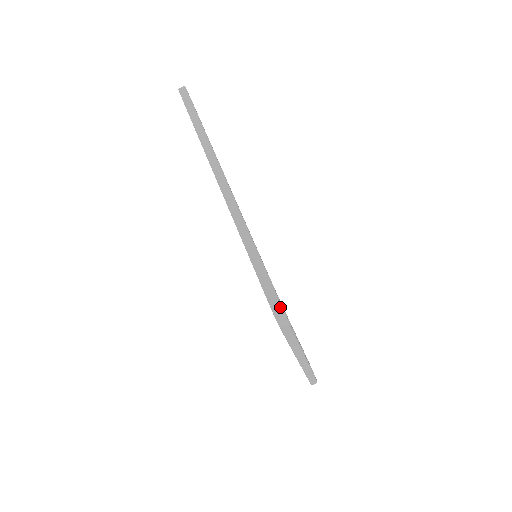
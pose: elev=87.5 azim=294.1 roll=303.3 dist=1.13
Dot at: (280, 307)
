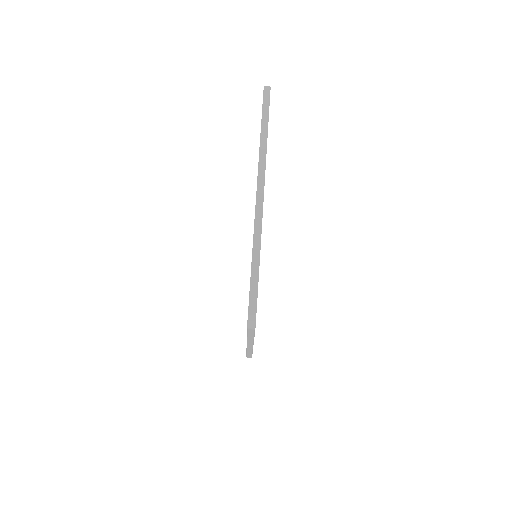
Dot at: (255, 316)
